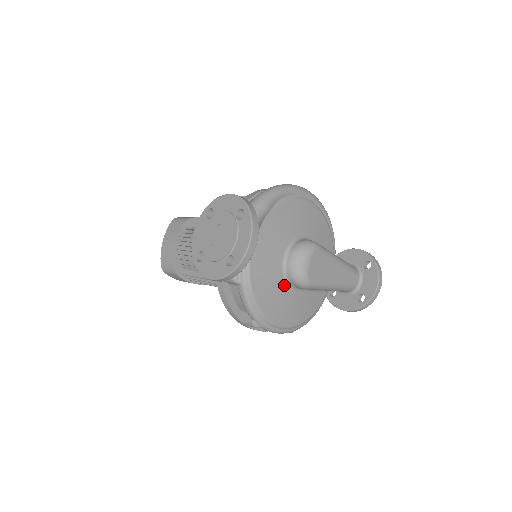
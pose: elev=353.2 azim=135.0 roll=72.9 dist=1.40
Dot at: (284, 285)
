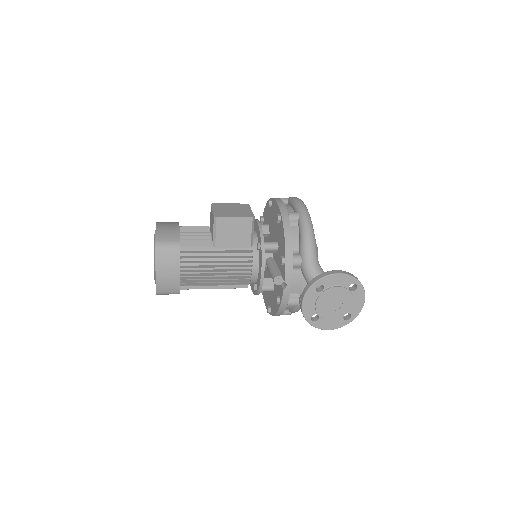
Dot at: occluded
